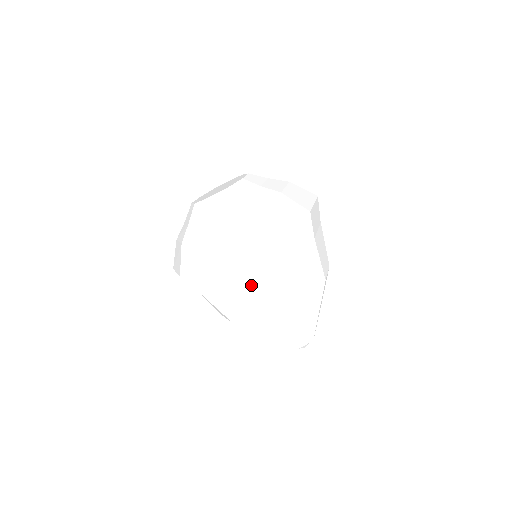
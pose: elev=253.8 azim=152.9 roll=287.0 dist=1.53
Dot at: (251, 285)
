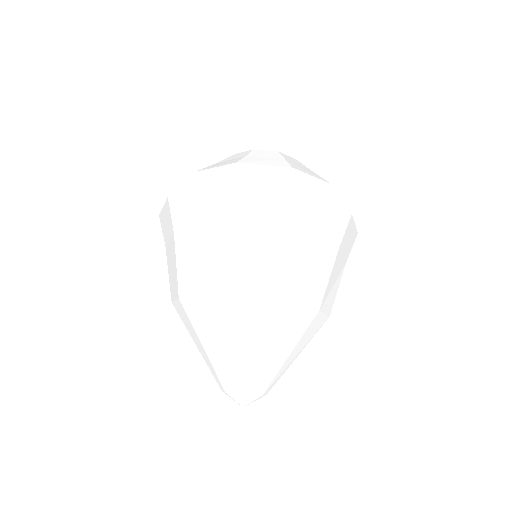
Dot at: (302, 249)
